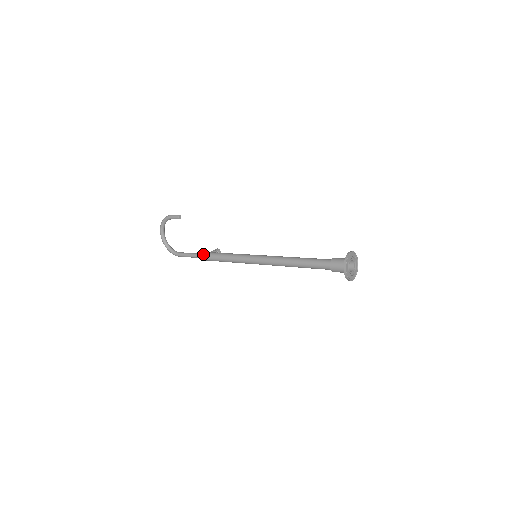
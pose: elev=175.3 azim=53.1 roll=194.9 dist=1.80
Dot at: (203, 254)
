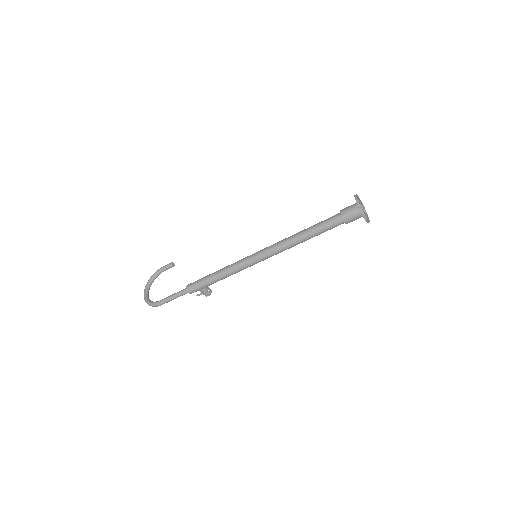
Dot at: occluded
